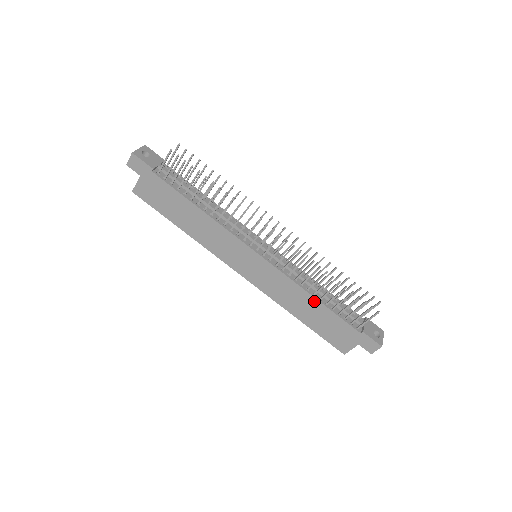
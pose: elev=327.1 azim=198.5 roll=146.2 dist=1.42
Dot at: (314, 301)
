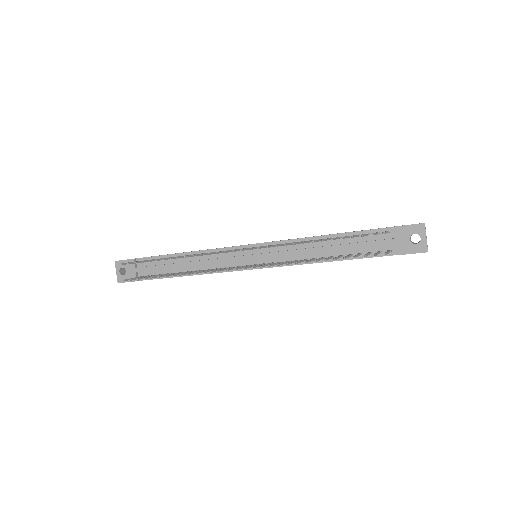
Dot at: occluded
